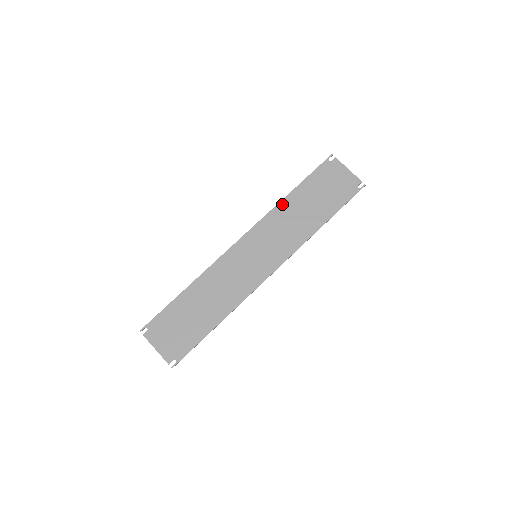
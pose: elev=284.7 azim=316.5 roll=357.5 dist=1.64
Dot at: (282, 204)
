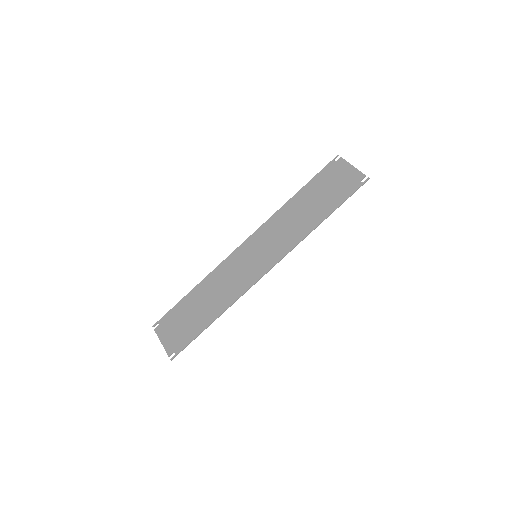
Dot at: (285, 206)
